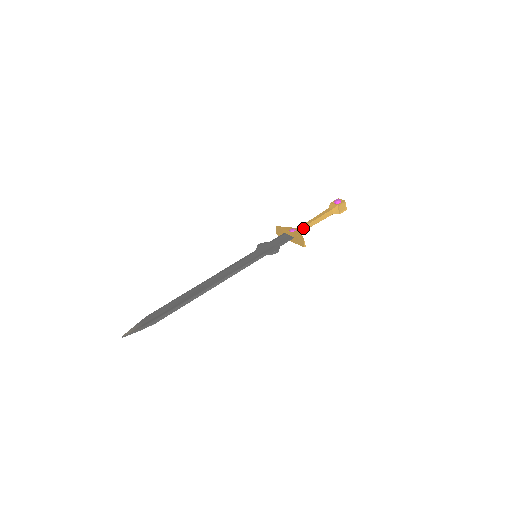
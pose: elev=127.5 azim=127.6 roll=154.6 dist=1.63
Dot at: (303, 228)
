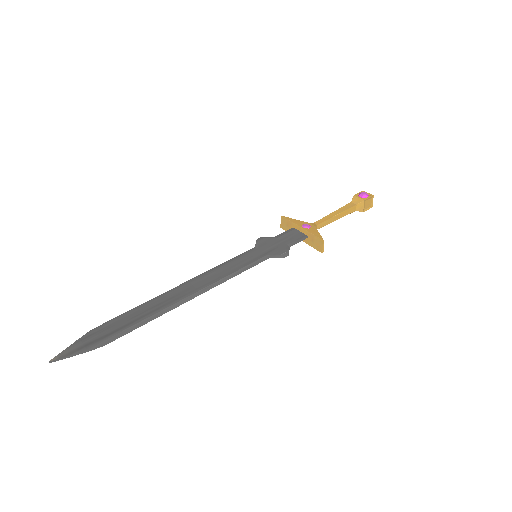
Dot at: (319, 225)
